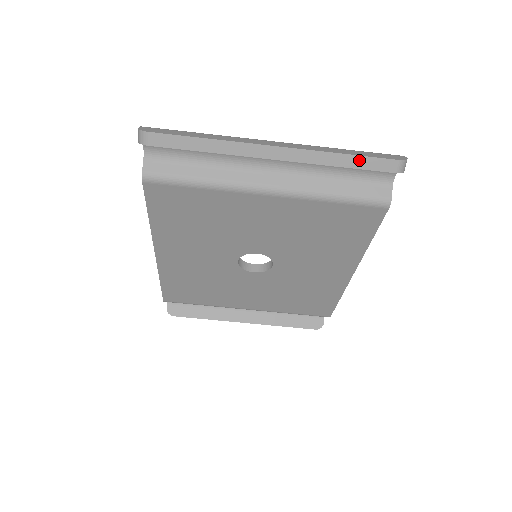
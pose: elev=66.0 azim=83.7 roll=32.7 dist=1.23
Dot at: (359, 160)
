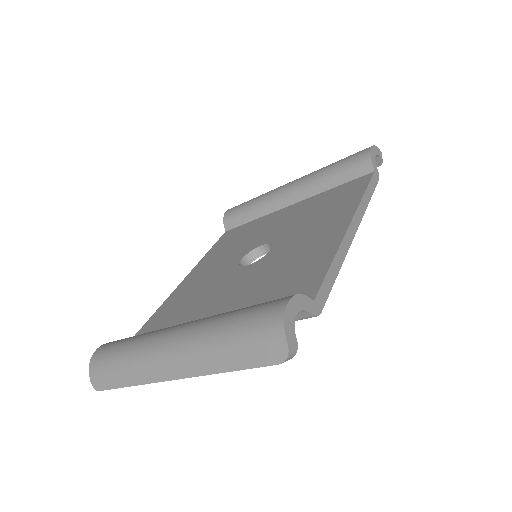
Dot at: (244, 368)
